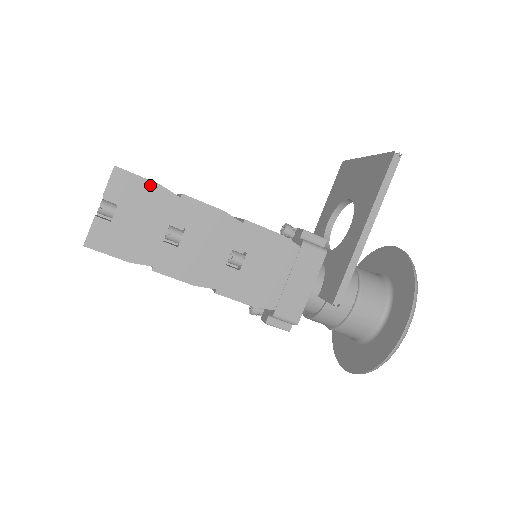
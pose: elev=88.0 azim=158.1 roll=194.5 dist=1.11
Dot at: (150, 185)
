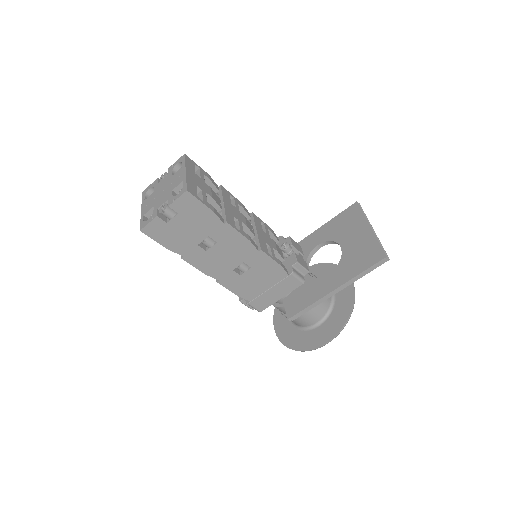
Dot at: (207, 210)
